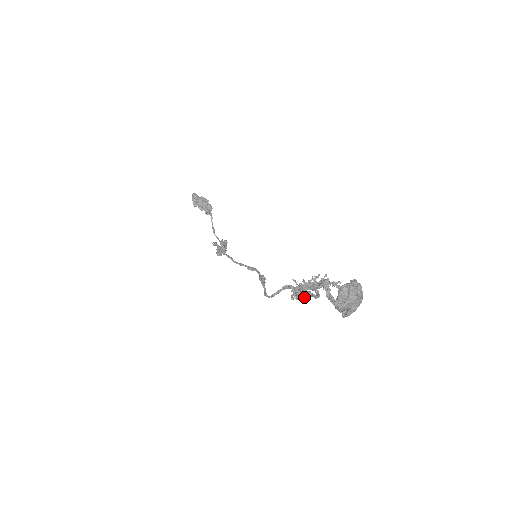
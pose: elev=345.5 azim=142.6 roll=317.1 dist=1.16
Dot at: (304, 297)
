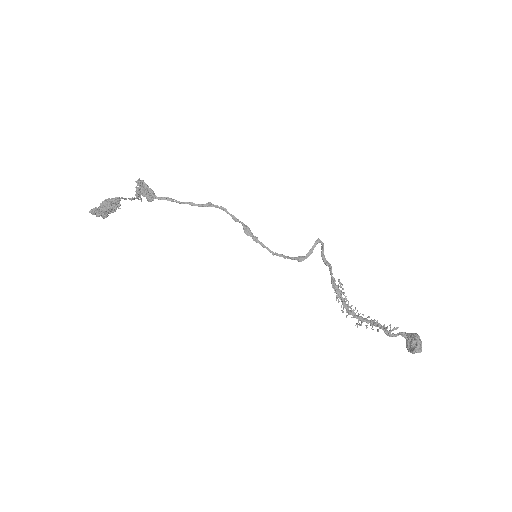
Dot at: occluded
